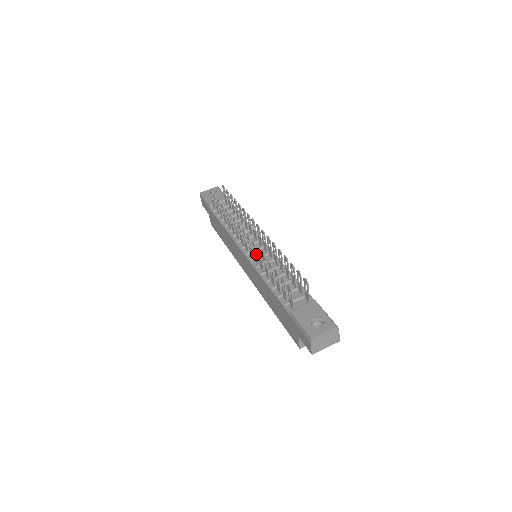
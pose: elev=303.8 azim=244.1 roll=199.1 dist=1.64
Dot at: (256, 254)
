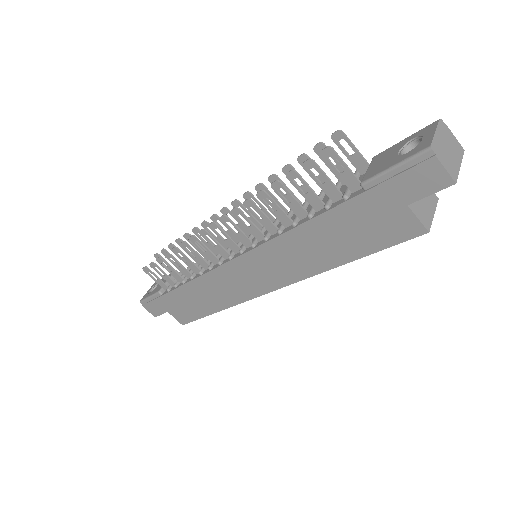
Dot at: (250, 222)
